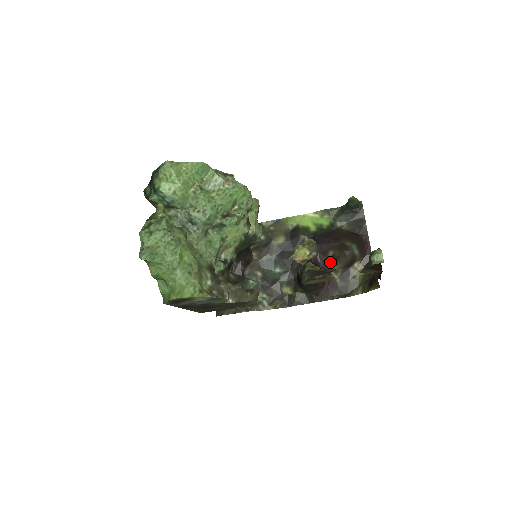
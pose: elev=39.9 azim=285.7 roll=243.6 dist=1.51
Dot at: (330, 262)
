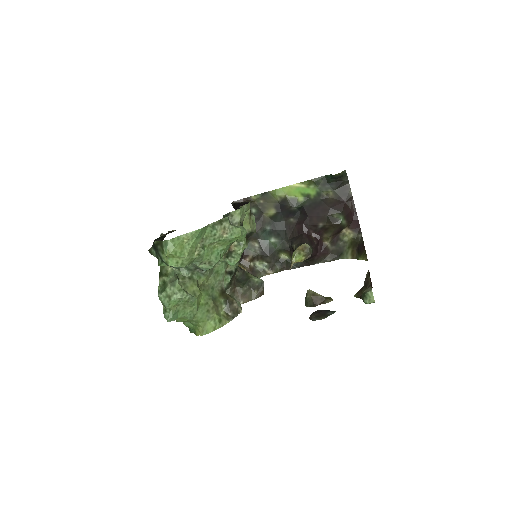
Dot at: (321, 232)
